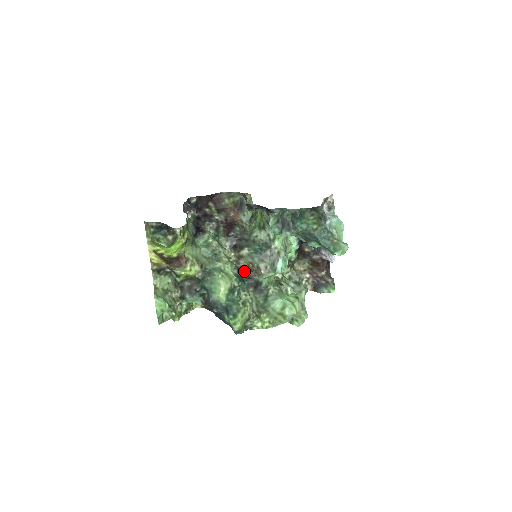
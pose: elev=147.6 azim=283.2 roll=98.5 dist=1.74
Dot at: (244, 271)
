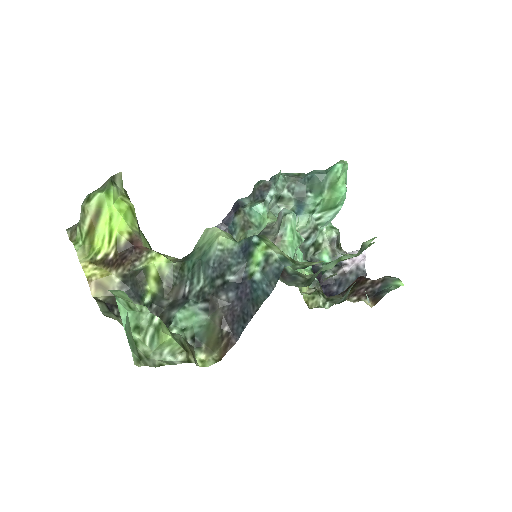
Dot at: occluded
